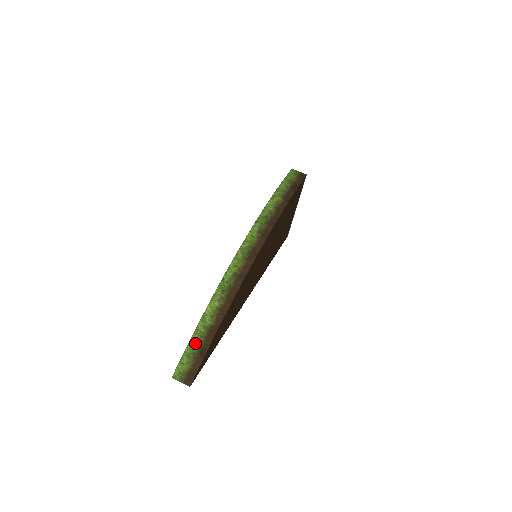
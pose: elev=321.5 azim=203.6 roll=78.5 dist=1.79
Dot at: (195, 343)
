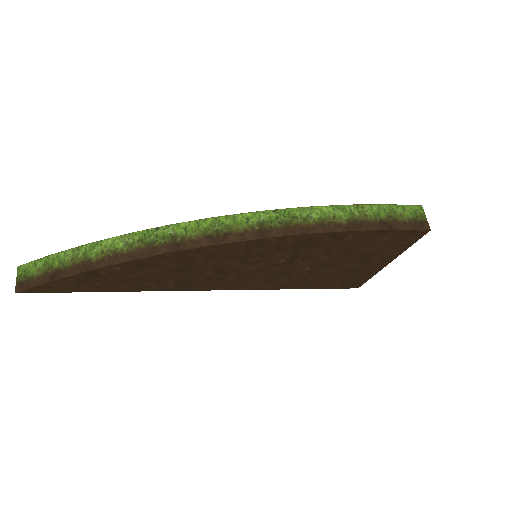
Dot at: (62, 259)
